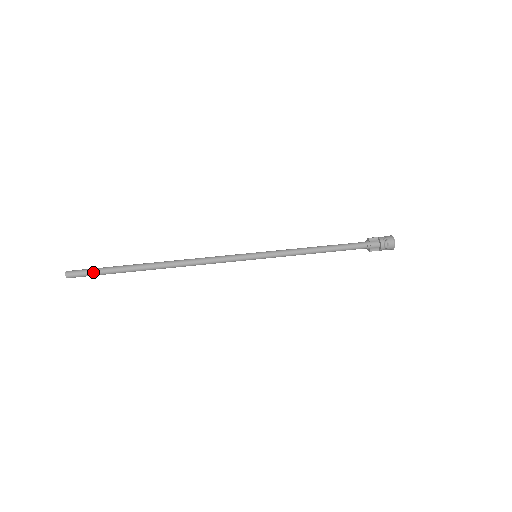
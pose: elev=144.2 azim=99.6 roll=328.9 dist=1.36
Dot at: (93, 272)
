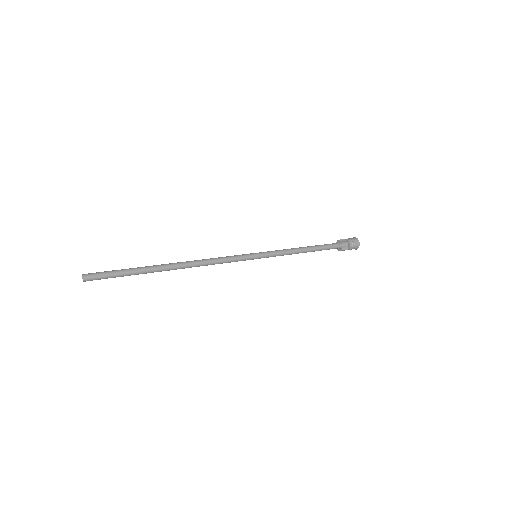
Dot at: (111, 273)
